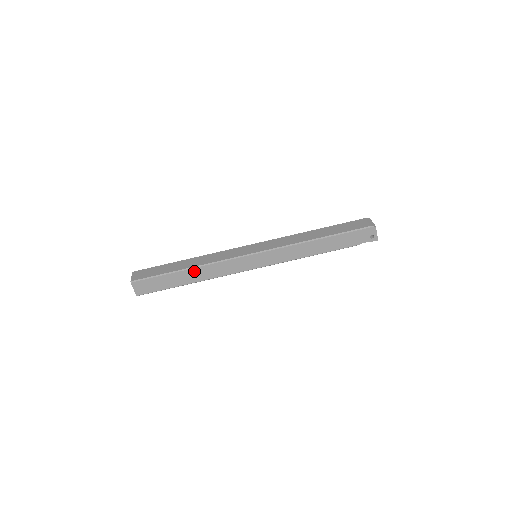
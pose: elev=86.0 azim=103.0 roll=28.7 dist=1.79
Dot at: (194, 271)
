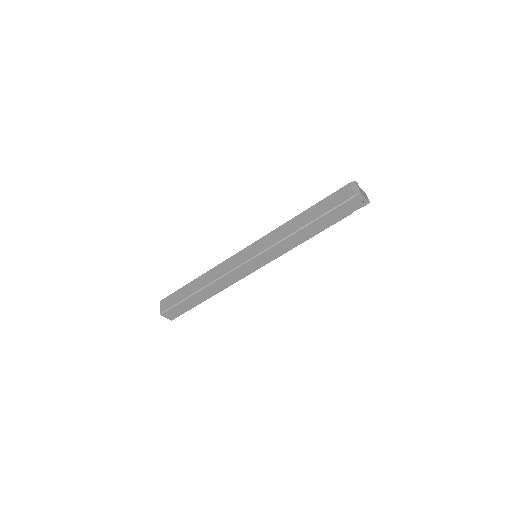
Dot at: (206, 290)
